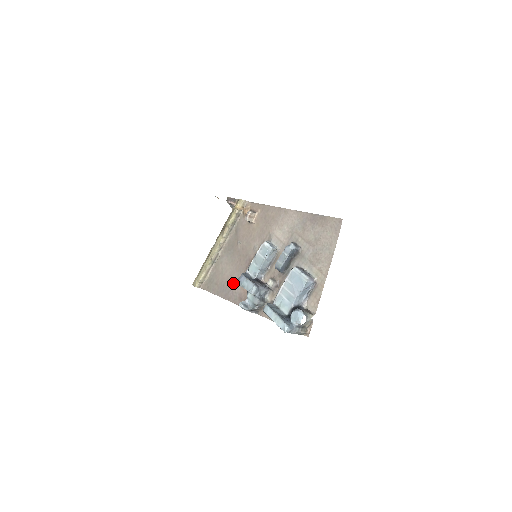
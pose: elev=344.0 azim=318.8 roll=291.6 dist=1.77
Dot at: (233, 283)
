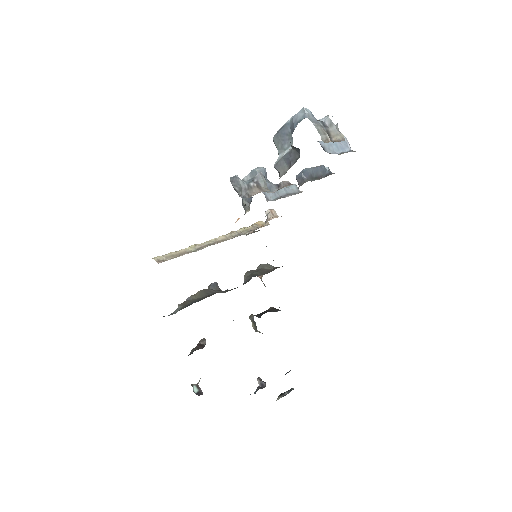
Dot at: occluded
